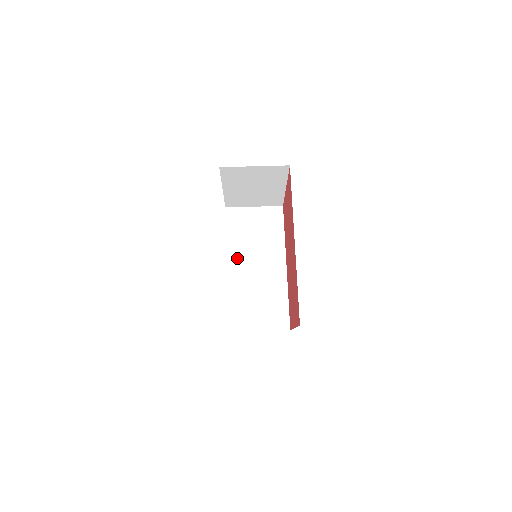
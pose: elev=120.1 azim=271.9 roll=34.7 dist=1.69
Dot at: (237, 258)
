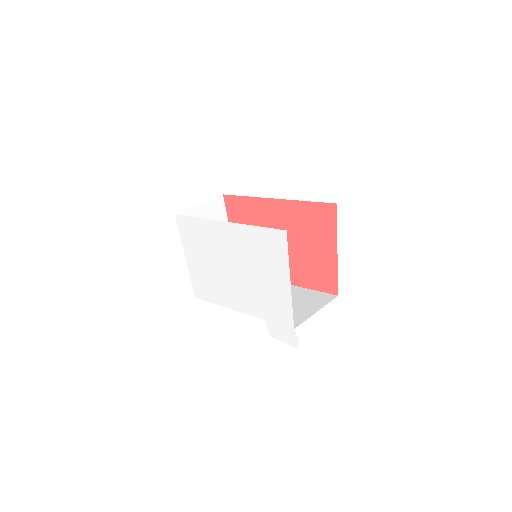
Dot at: occluded
